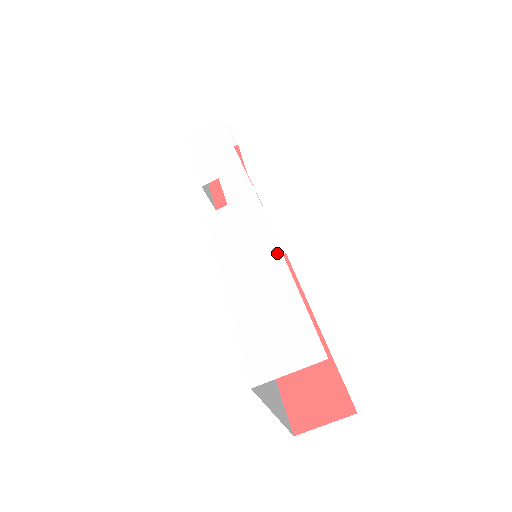
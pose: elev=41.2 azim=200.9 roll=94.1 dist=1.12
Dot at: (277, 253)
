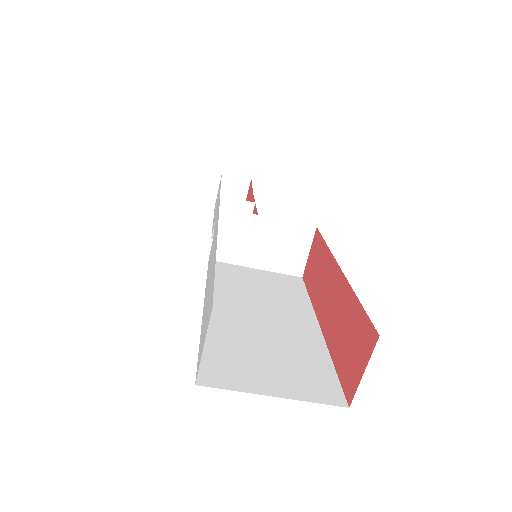
Dot at: (216, 244)
